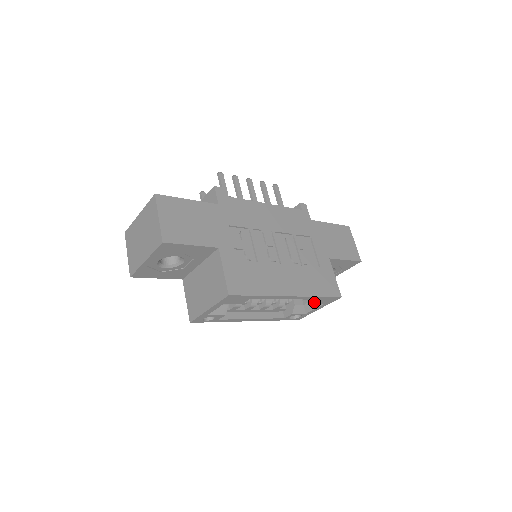
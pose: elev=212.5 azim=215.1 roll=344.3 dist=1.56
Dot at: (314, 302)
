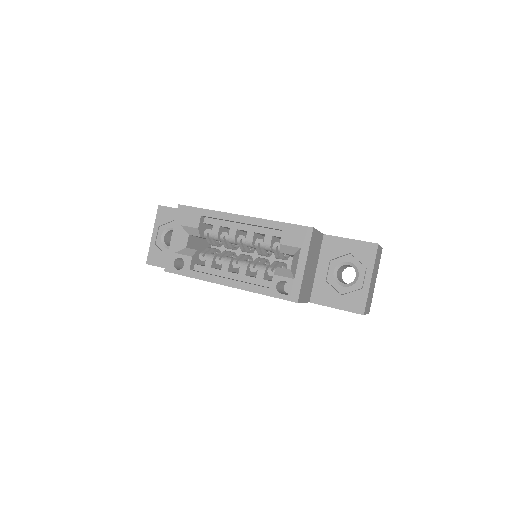
Dot at: (283, 239)
